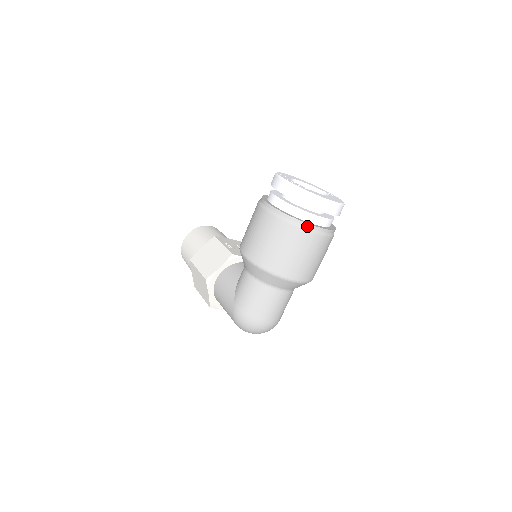
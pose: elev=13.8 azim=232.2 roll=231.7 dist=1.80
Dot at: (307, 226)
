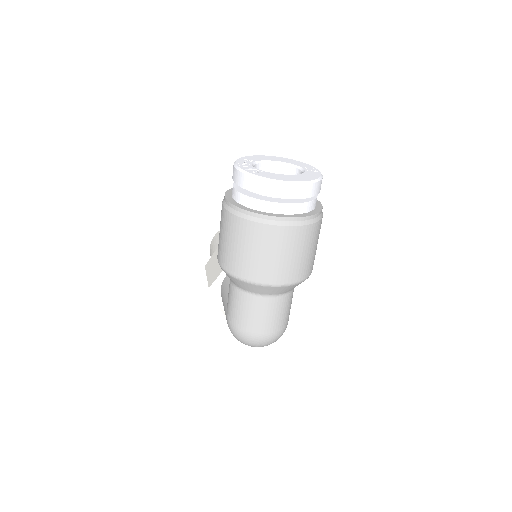
Dot at: (263, 218)
